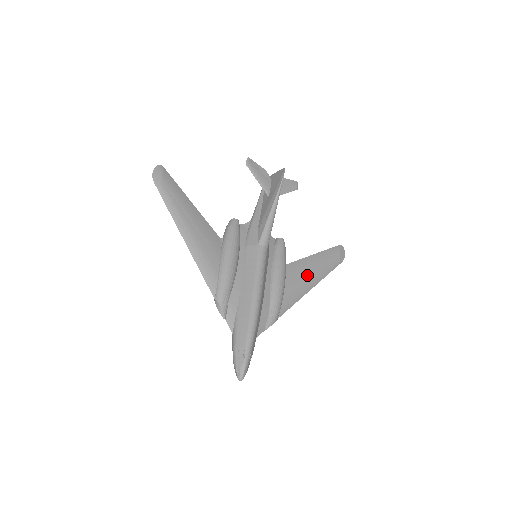
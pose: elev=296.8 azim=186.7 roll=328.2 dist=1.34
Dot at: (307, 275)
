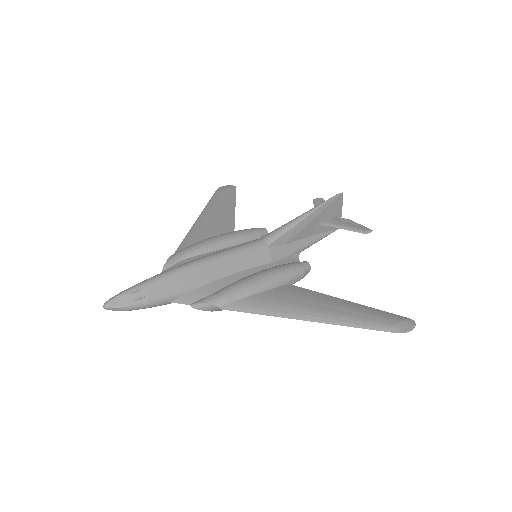
Dot at: (311, 304)
